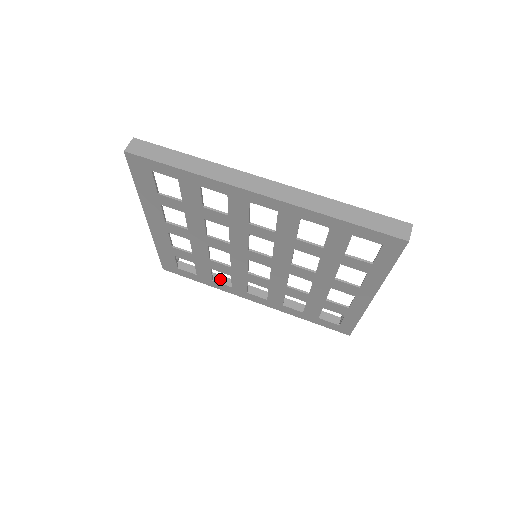
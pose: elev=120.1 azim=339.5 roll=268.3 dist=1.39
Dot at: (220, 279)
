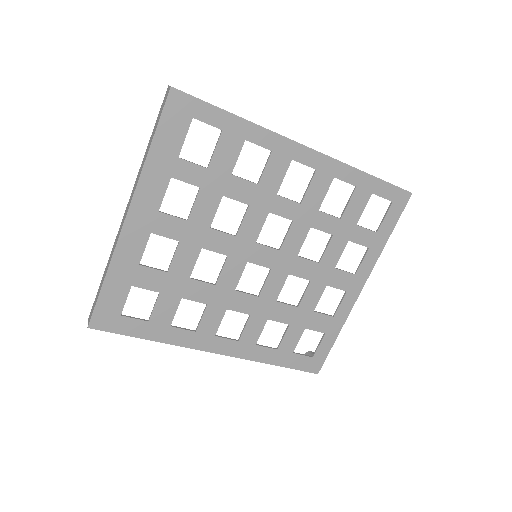
Dot at: occluded
